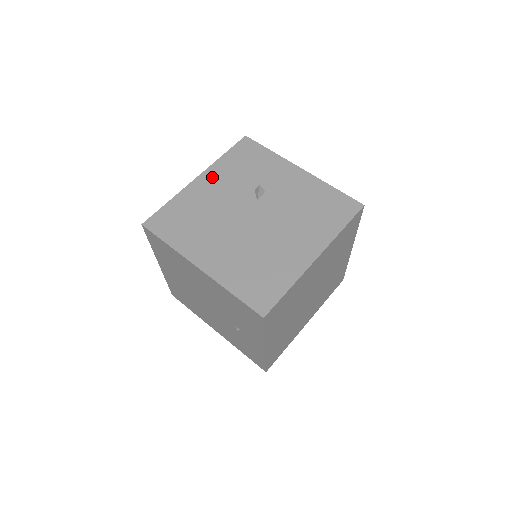
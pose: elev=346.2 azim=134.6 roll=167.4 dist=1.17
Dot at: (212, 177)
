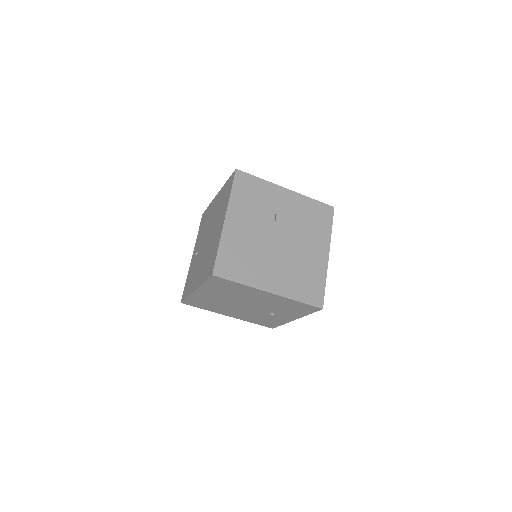
Dot at: (235, 215)
